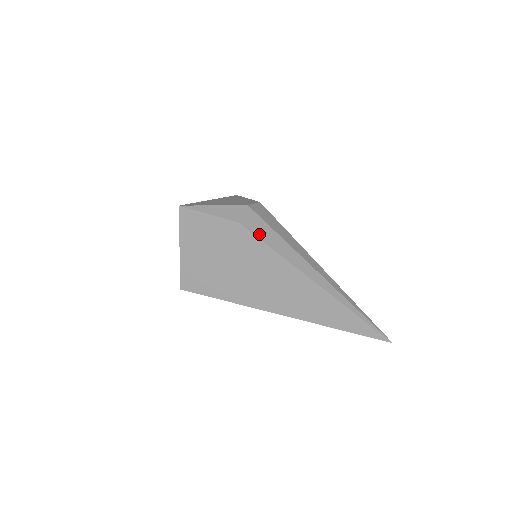
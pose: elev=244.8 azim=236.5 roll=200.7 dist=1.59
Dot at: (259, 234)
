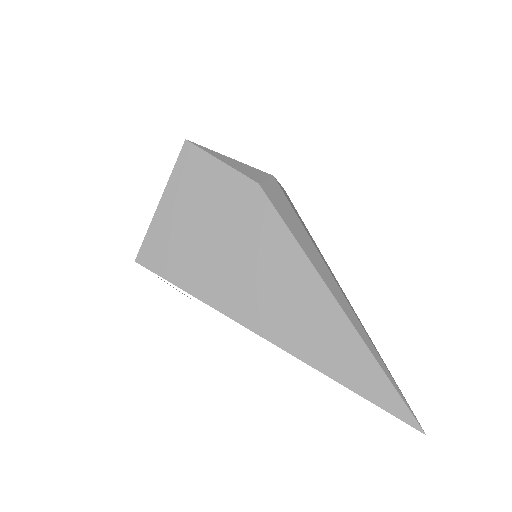
Dot at: (280, 209)
